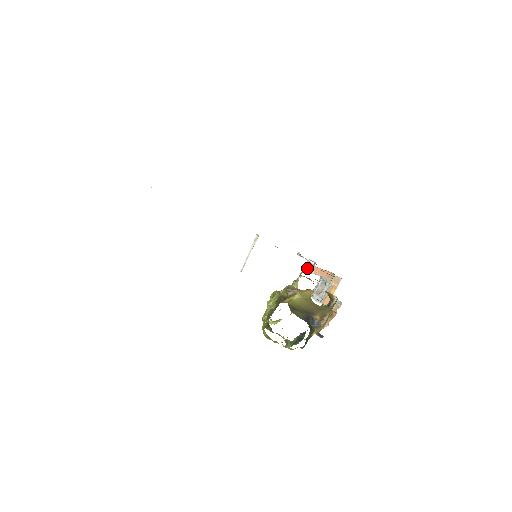
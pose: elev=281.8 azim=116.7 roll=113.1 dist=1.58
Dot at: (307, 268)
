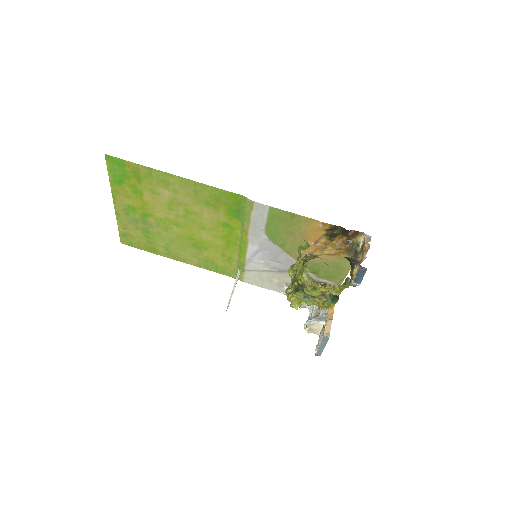
Dot at: occluded
